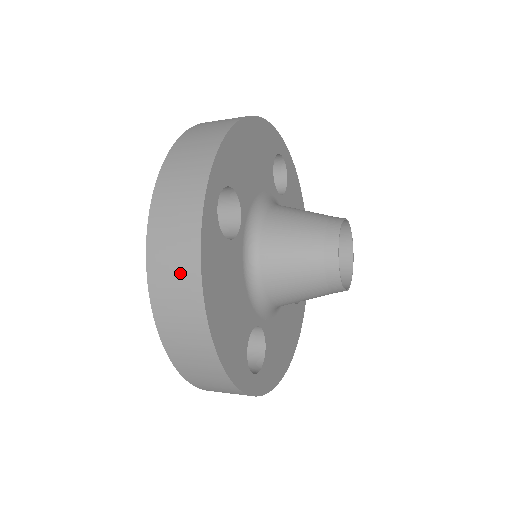
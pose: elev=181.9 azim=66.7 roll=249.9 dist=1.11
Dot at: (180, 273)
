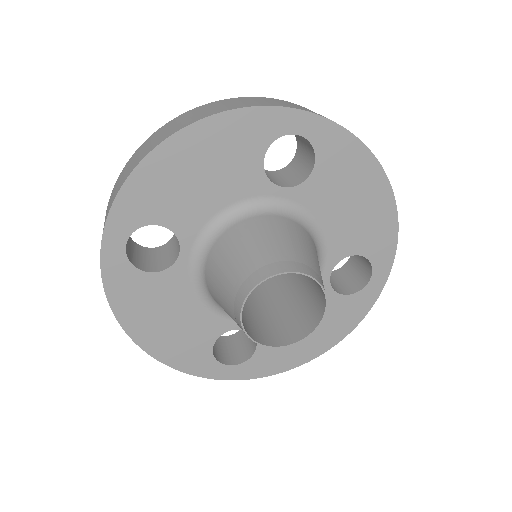
Dot at: occluded
